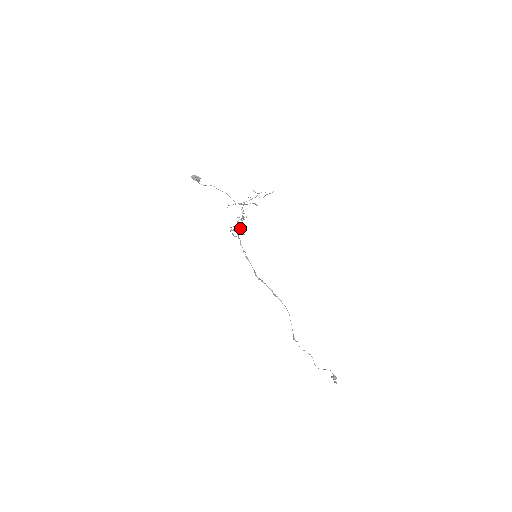
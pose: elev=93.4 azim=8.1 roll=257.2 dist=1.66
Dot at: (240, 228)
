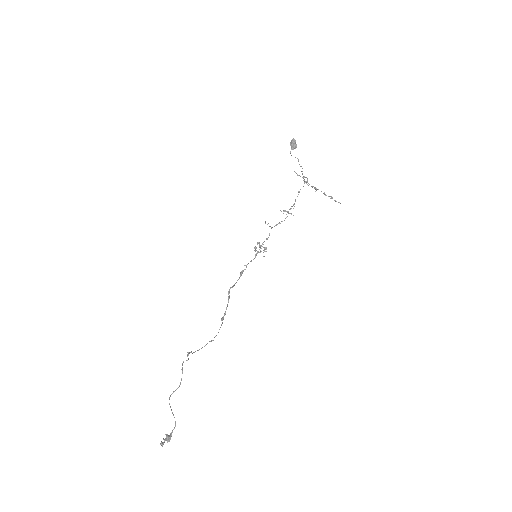
Dot at: occluded
